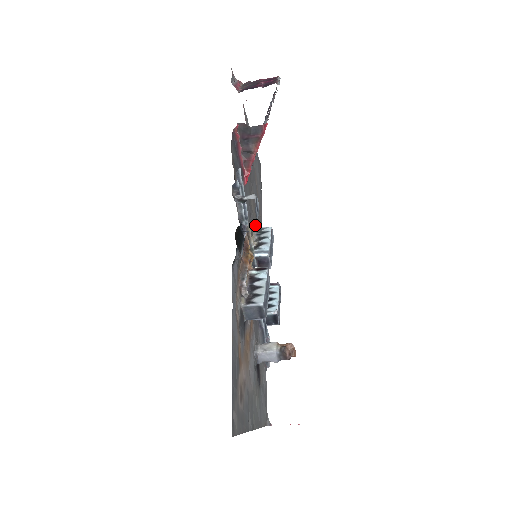
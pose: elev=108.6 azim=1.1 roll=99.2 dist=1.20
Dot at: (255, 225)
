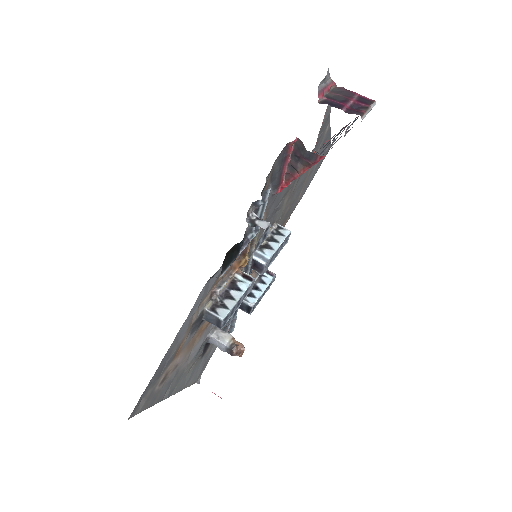
Dot at: (280, 217)
